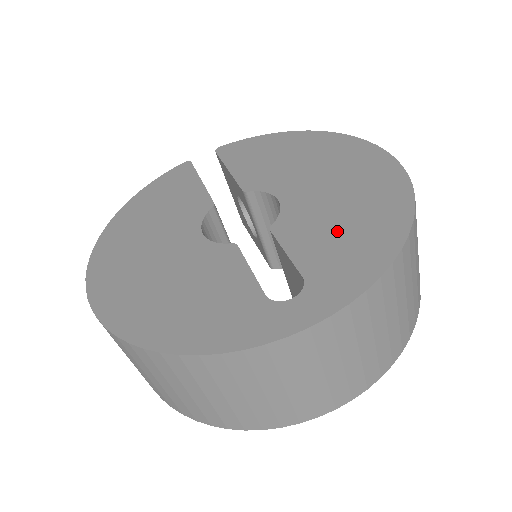
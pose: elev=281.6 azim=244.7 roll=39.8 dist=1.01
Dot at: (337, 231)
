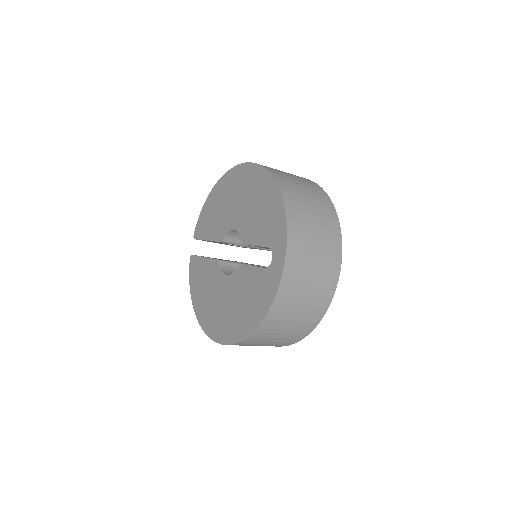
Dot at: (261, 217)
